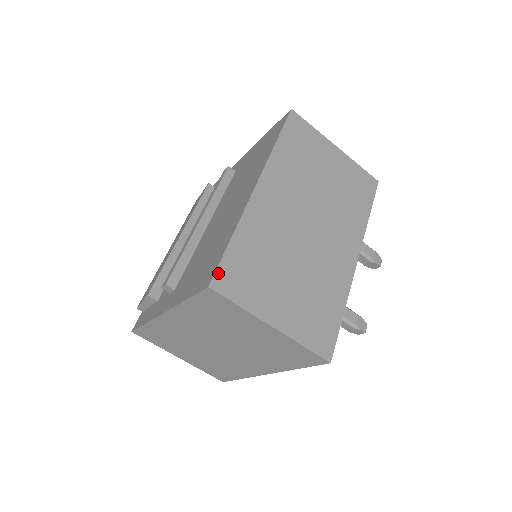
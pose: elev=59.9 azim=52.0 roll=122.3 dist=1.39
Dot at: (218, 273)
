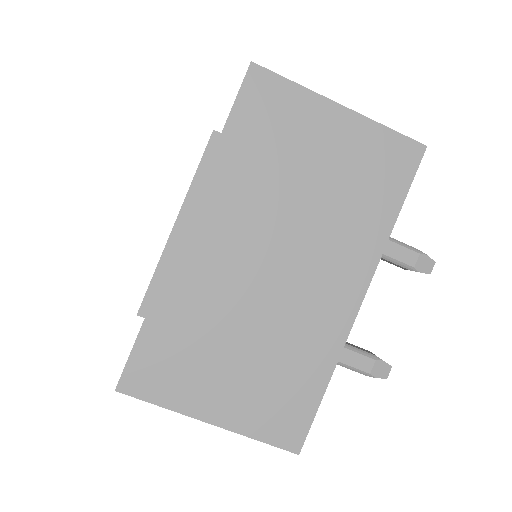
Dot at: (127, 370)
